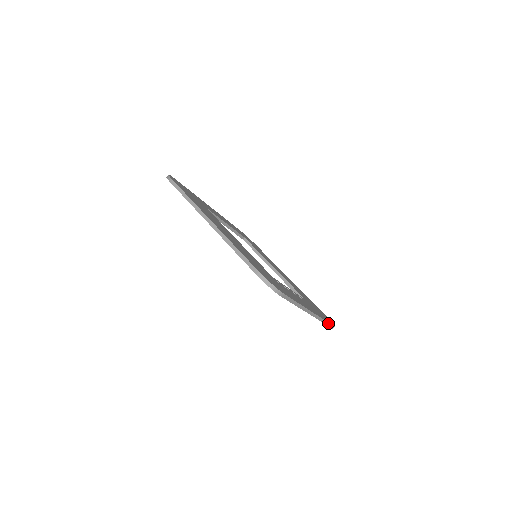
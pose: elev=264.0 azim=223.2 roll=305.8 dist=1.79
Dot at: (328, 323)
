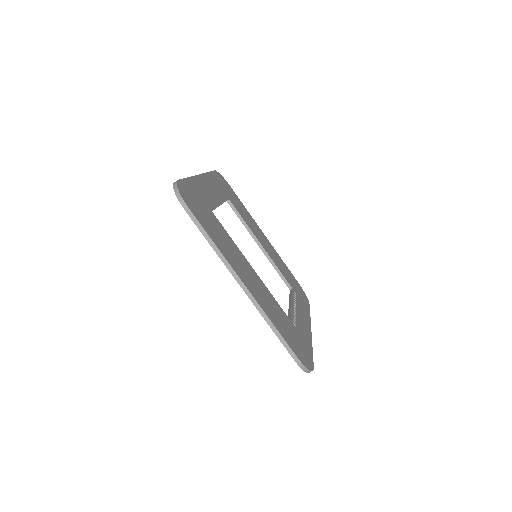
Dot at: occluded
